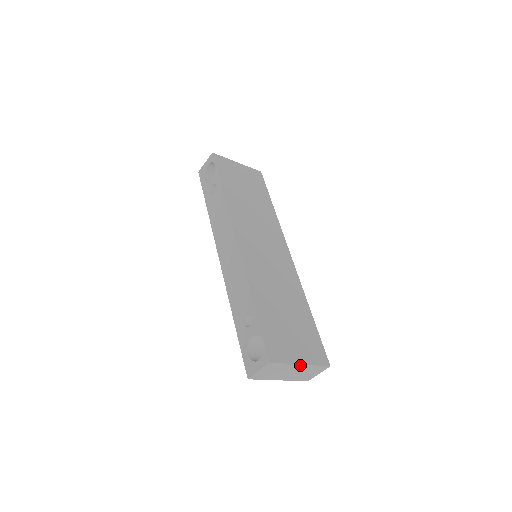
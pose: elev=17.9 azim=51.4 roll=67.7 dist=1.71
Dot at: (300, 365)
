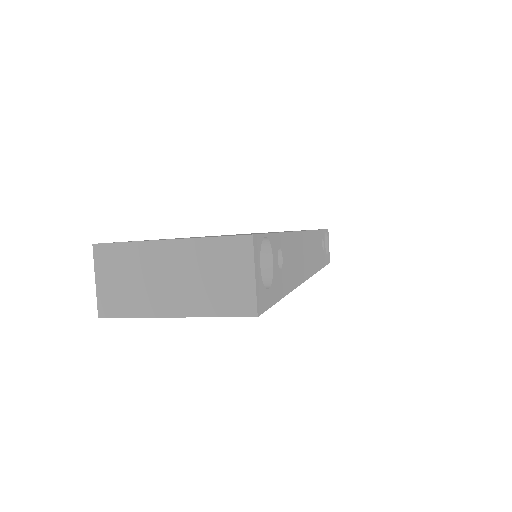
Dot at: (168, 244)
